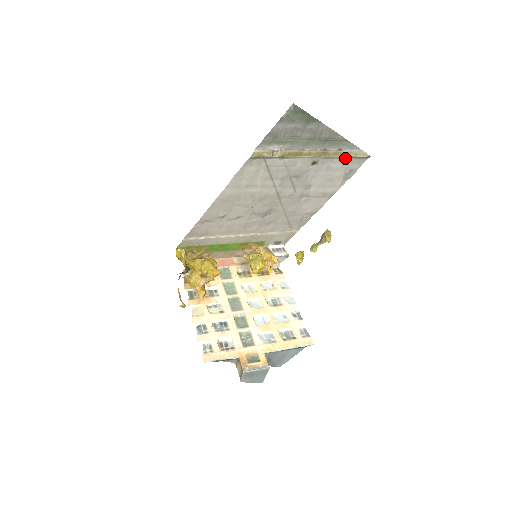
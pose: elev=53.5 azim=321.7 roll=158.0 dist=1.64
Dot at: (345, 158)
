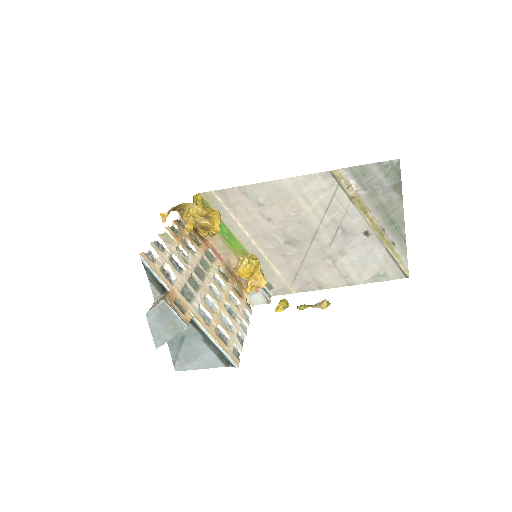
Dot at: (391, 256)
